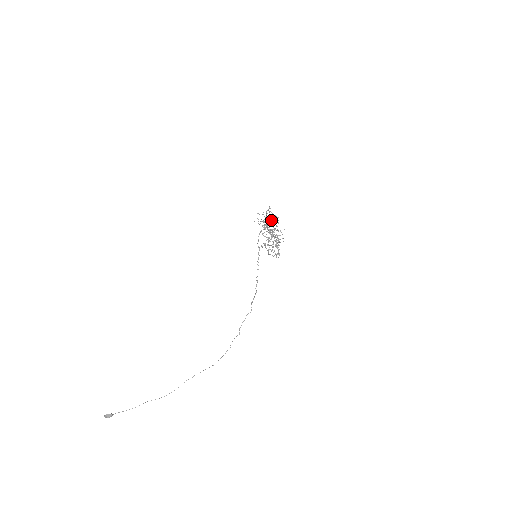
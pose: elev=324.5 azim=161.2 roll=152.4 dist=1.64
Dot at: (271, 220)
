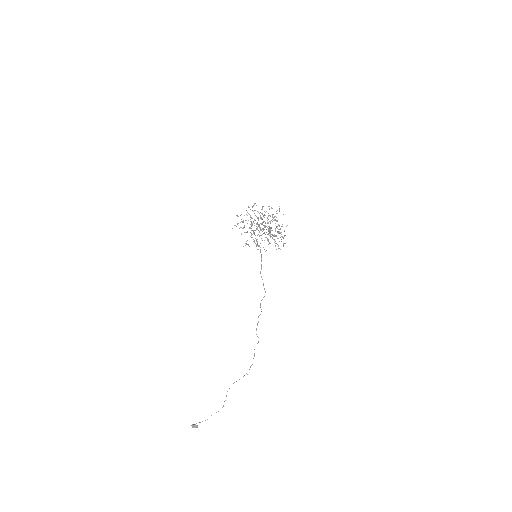
Dot at: (264, 214)
